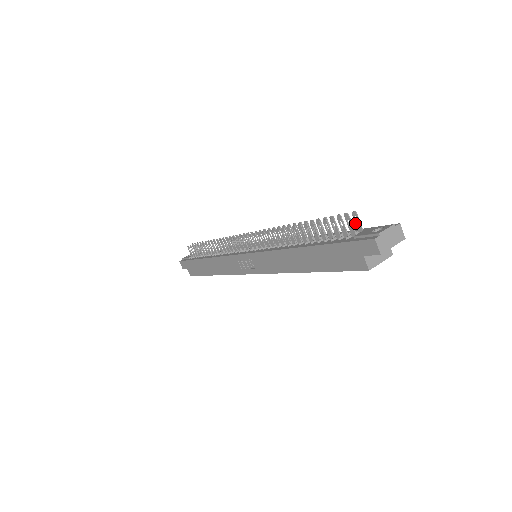
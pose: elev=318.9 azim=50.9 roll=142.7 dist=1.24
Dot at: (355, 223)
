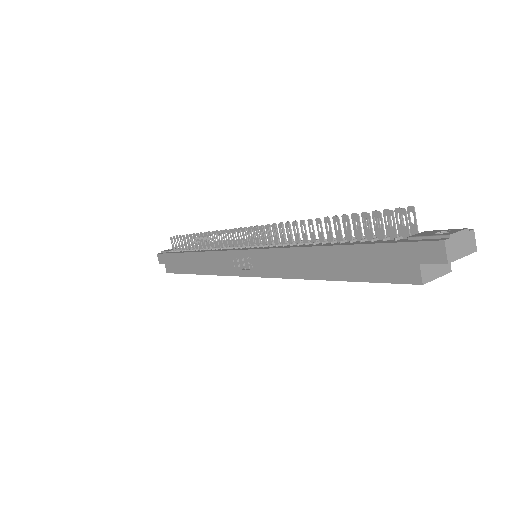
Dot at: (409, 222)
